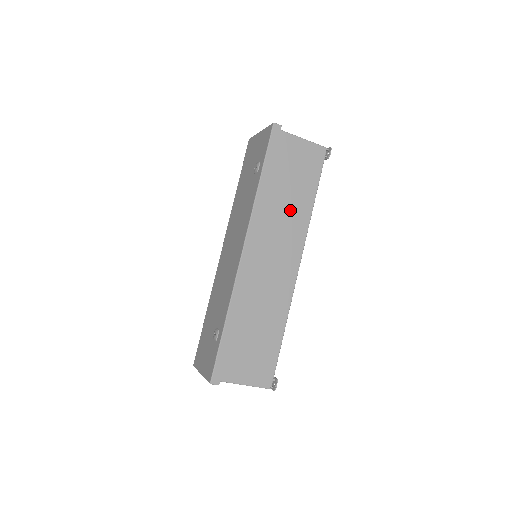
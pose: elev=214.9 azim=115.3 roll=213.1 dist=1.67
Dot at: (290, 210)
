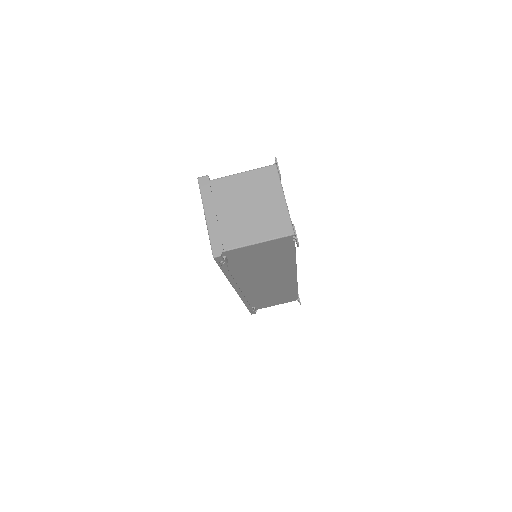
Dot at: occluded
